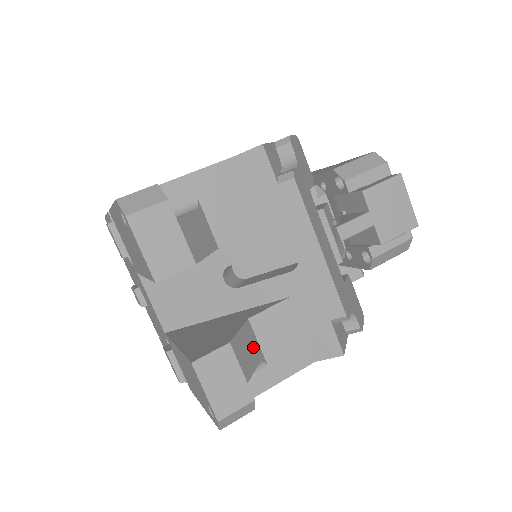
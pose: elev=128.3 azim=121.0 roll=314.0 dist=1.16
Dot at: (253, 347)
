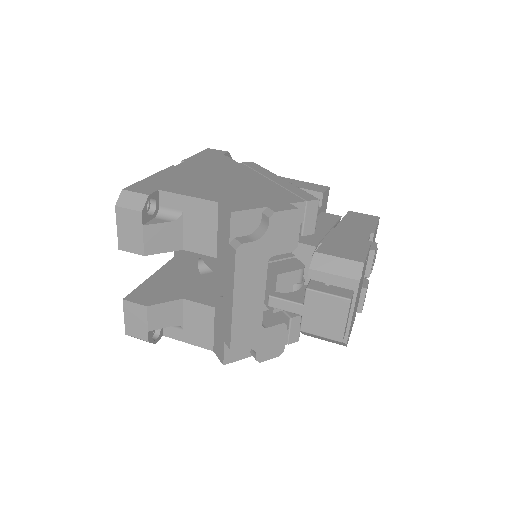
Dot at: (174, 315)
